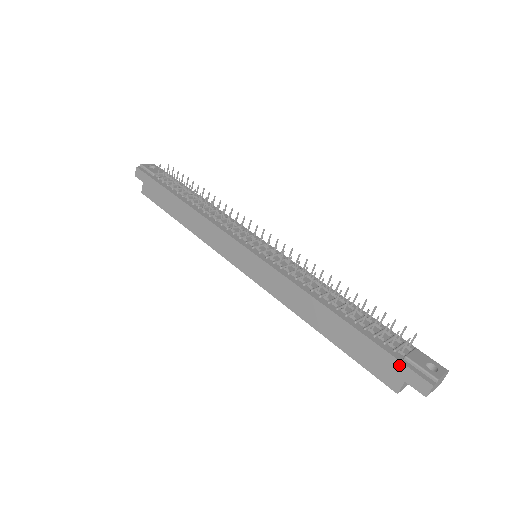
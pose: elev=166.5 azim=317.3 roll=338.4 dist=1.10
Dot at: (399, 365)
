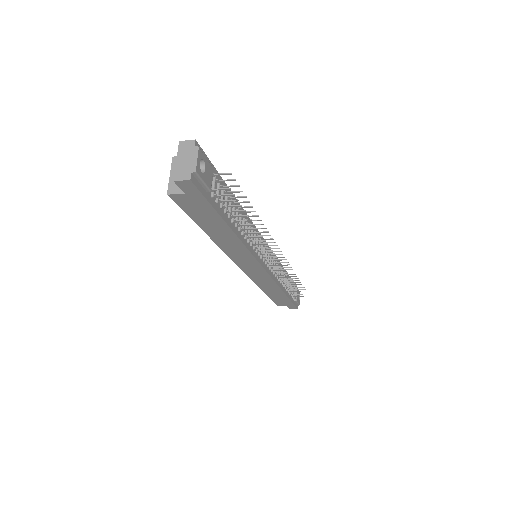
Dot at: (292, 305)
